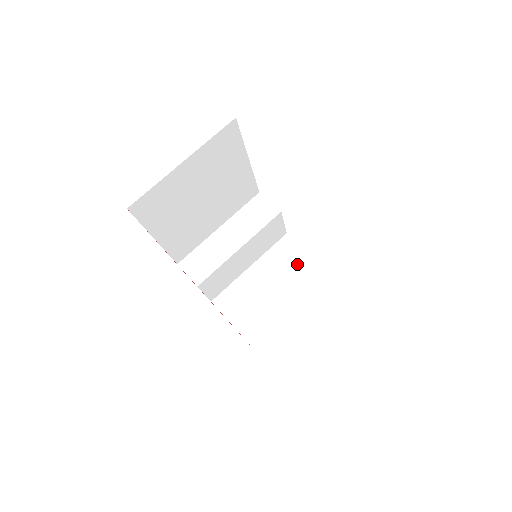
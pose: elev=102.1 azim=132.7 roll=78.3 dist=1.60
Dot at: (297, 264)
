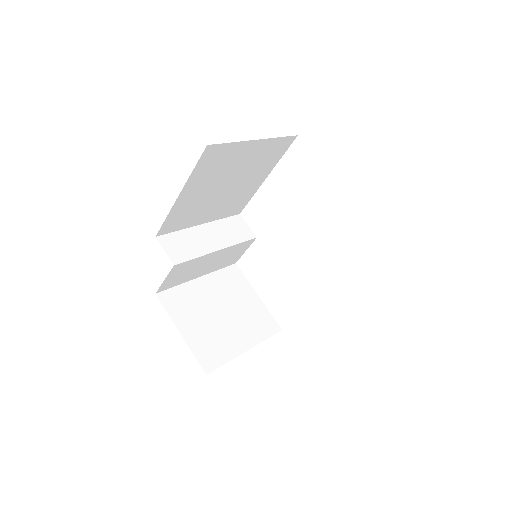
Dot at: (242, 292)
